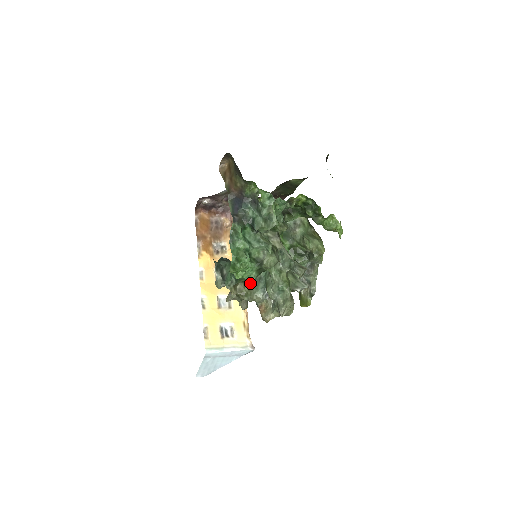
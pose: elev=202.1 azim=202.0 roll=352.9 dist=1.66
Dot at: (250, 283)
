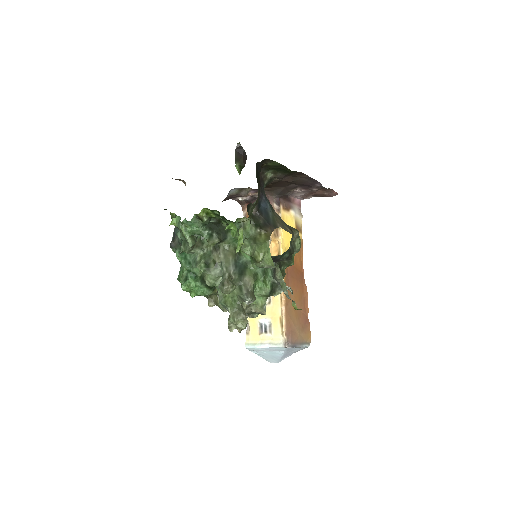
Dot at: occluded
